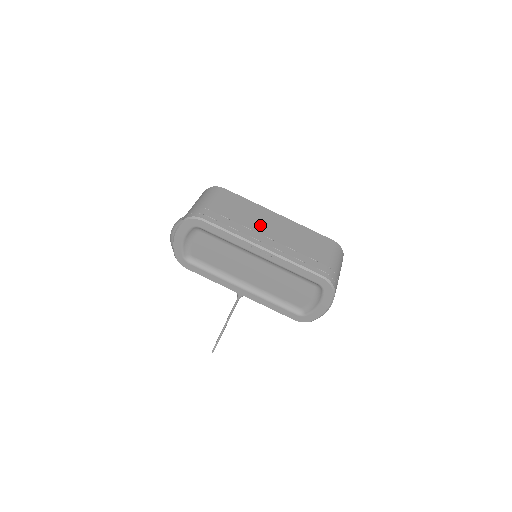
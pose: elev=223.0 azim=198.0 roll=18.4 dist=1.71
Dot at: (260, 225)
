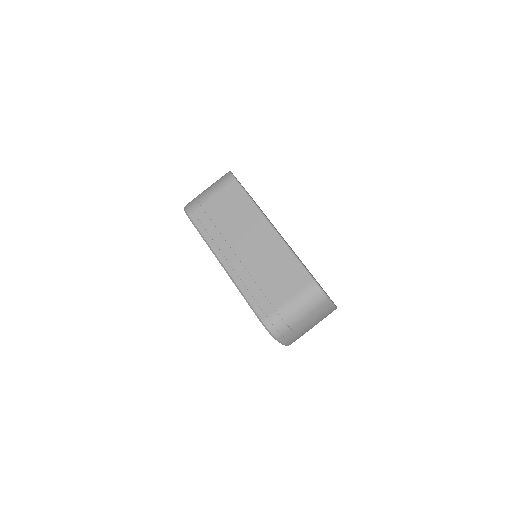
Dot at: (239, 237)
